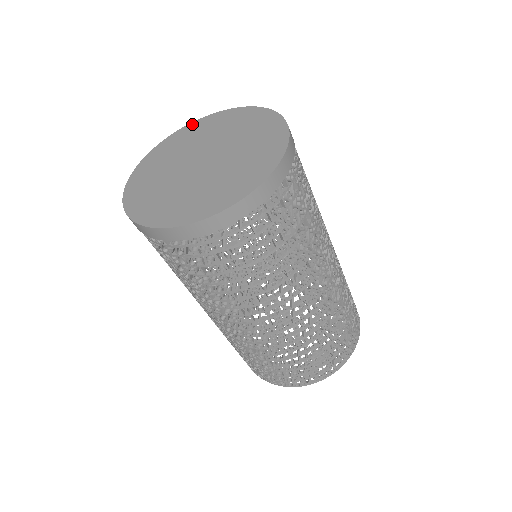
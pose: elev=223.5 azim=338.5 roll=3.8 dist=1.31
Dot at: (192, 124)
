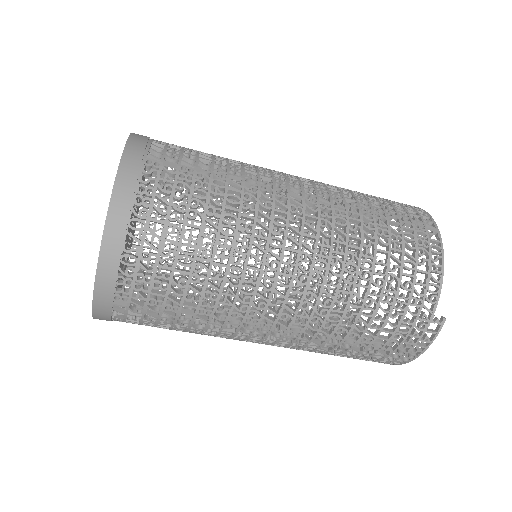
Dot at: occluded
